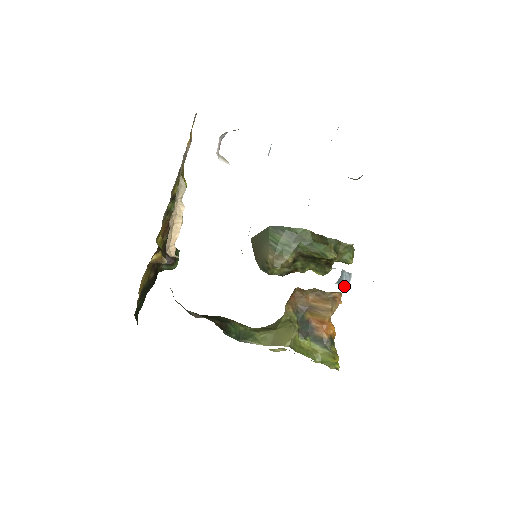
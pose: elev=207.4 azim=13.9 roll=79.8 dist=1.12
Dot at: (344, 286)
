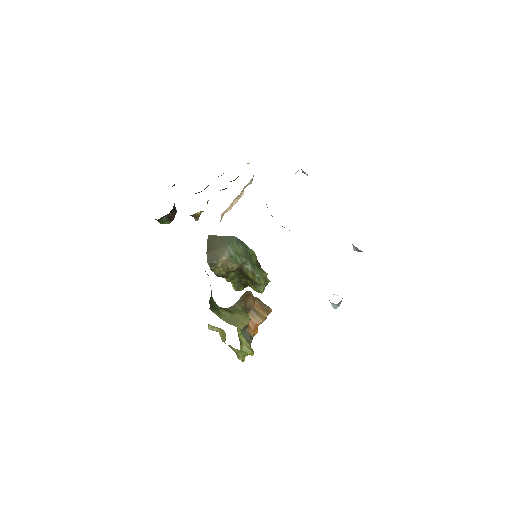
Dot at: (336, 308)
